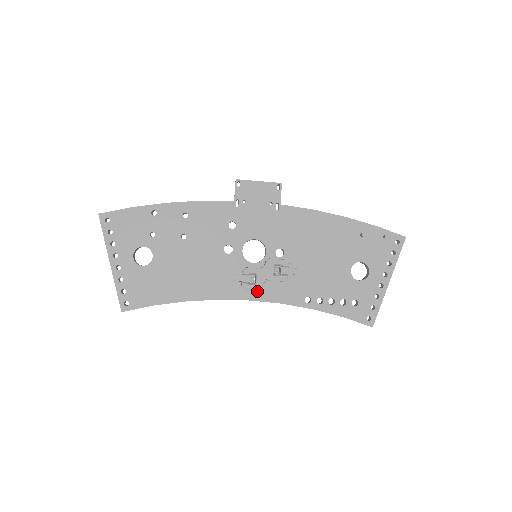
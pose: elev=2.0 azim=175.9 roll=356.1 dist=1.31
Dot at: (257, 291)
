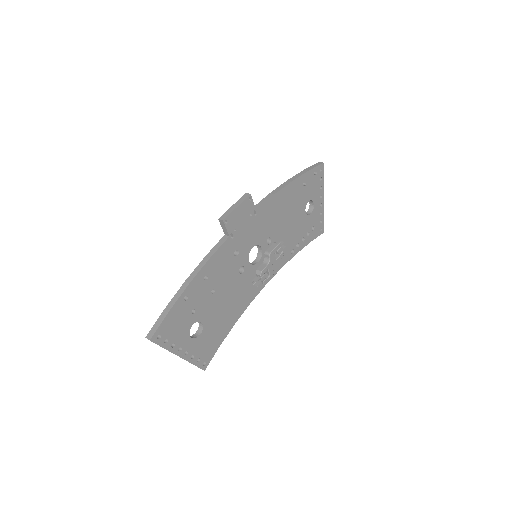
Dot at: occluded
